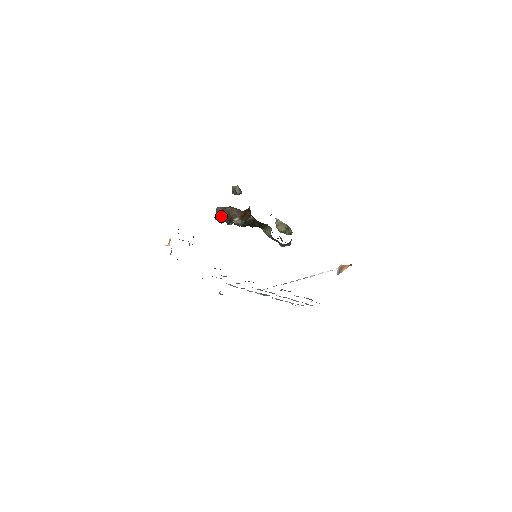
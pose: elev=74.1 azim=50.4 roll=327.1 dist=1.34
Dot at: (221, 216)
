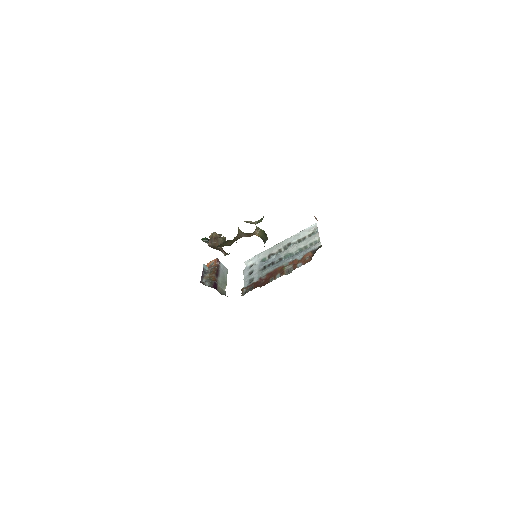
Dot at: occluded
